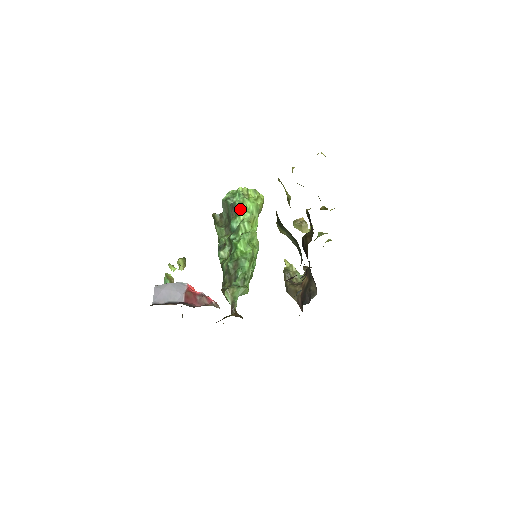
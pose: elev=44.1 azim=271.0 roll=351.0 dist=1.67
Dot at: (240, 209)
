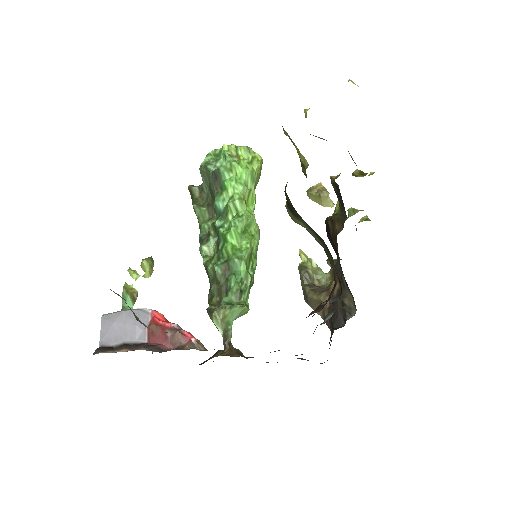
Dot at: (227, 179)
